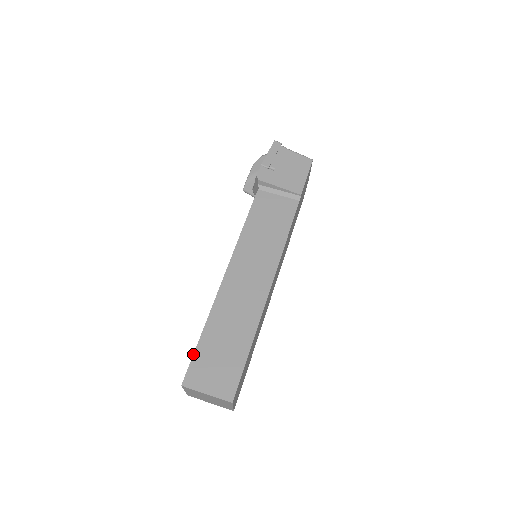
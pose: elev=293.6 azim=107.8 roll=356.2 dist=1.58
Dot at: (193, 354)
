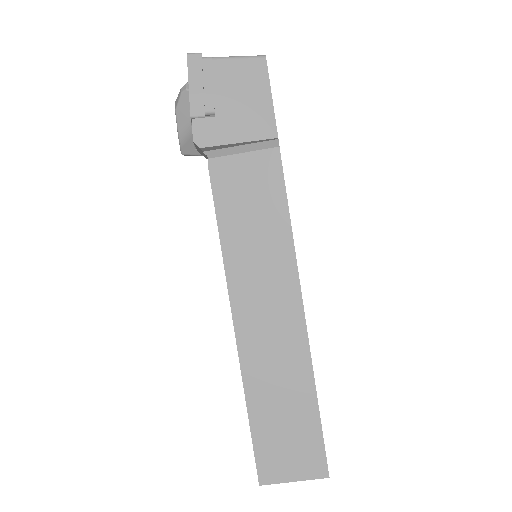
Dot at: occluded
